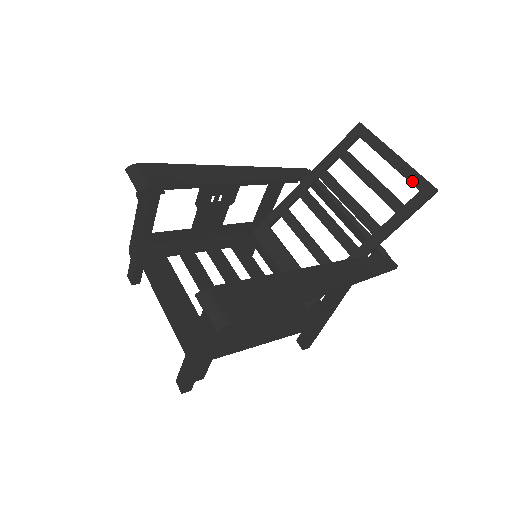
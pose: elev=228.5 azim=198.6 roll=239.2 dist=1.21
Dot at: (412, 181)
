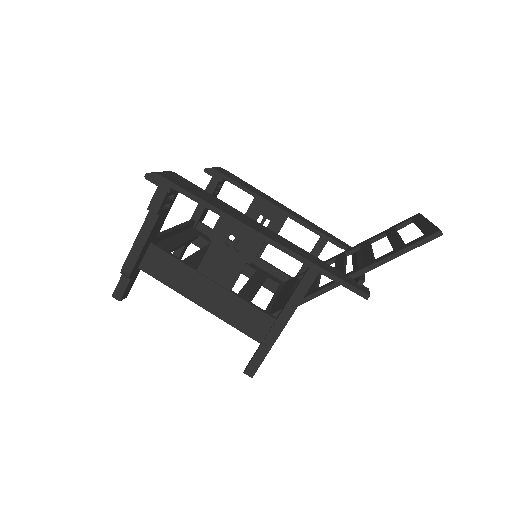
Dot at: (425, 230)
